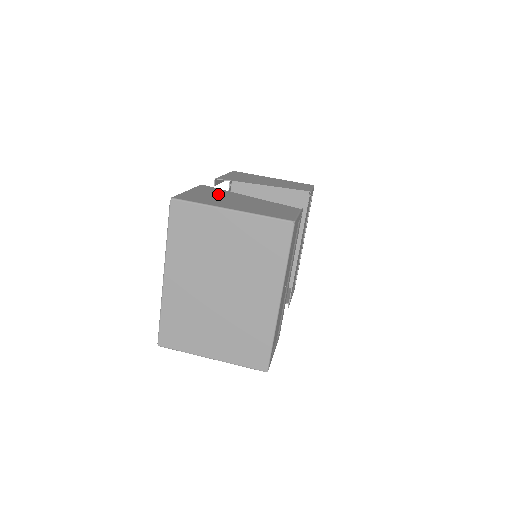
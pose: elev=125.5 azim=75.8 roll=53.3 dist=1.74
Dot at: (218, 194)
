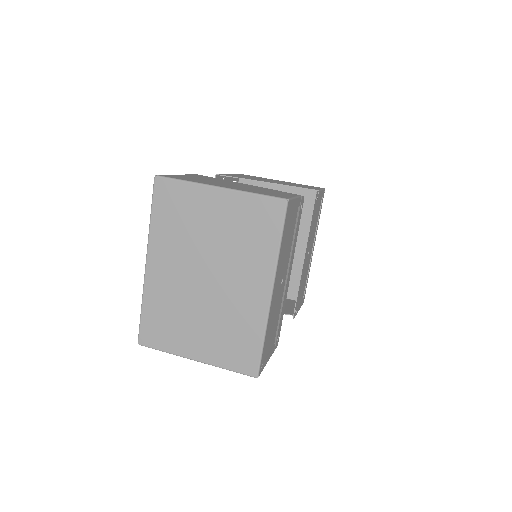
Dot at: (211, 179)
